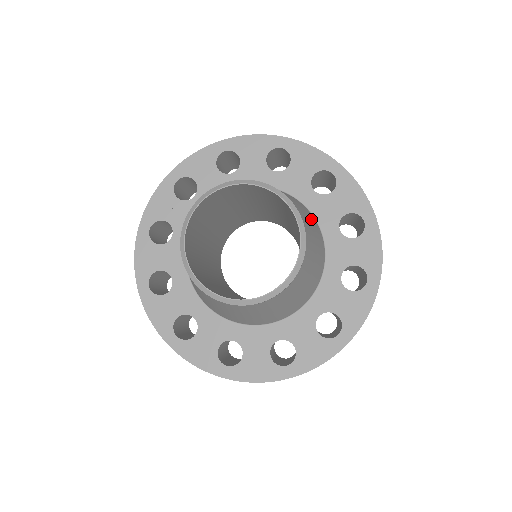
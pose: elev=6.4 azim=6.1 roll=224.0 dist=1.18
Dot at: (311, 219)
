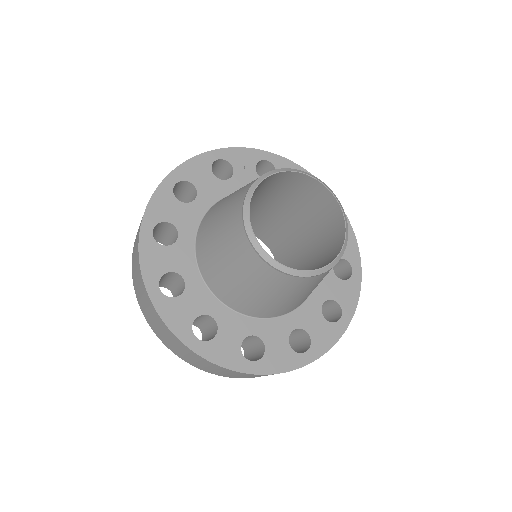
Dot at: occluded
